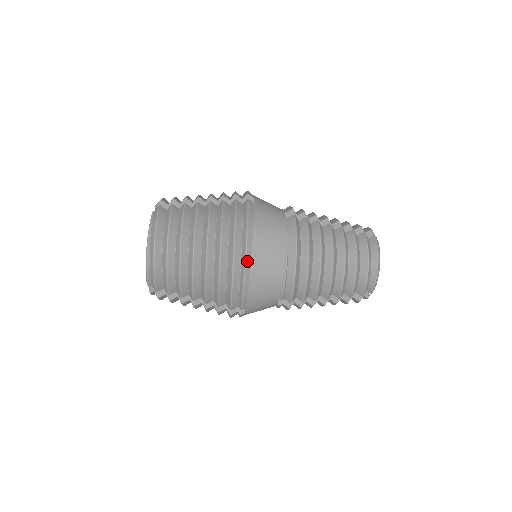
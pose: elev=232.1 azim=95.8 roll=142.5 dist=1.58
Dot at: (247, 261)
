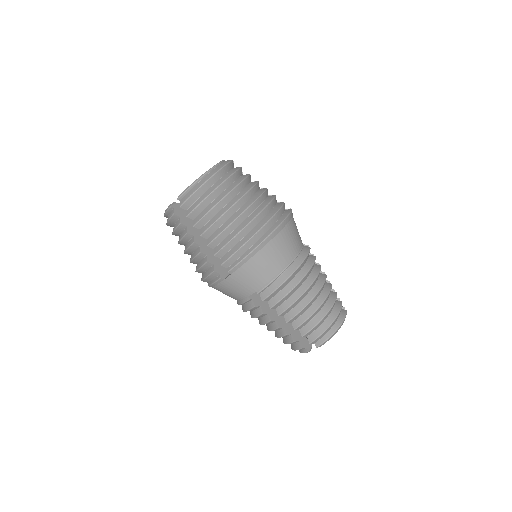
Dot at: (268, 238)
